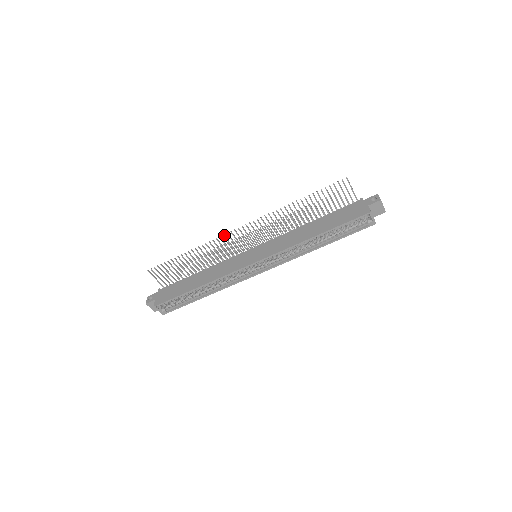
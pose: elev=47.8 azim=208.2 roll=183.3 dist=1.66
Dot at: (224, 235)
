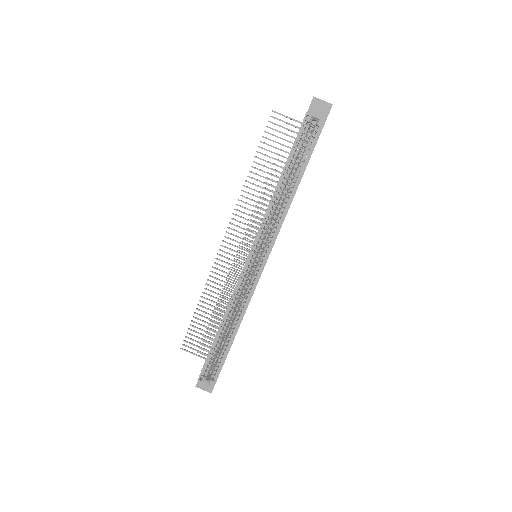
Dot at: (216, 258)
